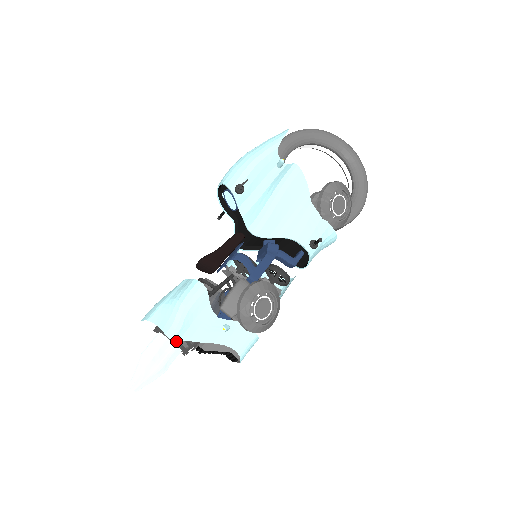
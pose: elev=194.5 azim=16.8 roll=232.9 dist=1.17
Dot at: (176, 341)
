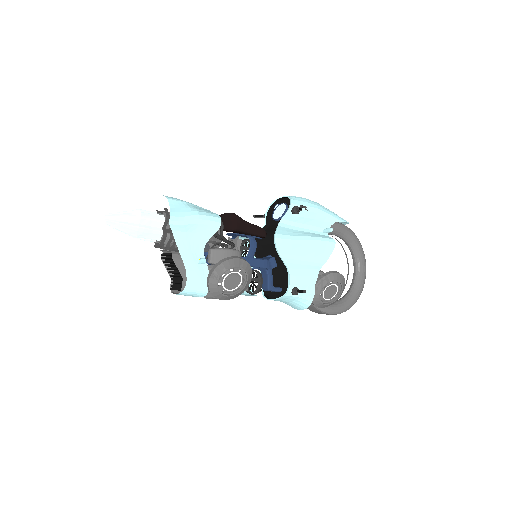
Dot at: (166, 230)
